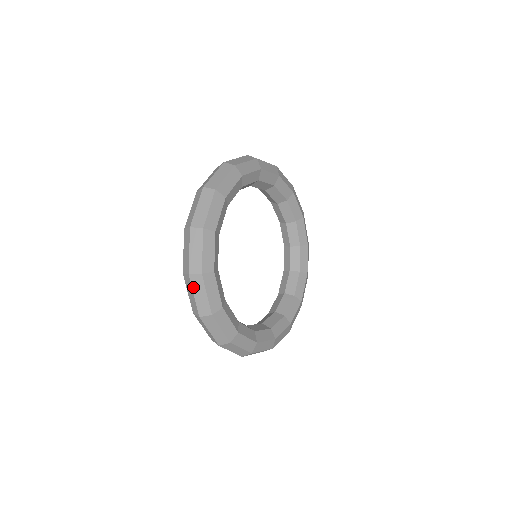
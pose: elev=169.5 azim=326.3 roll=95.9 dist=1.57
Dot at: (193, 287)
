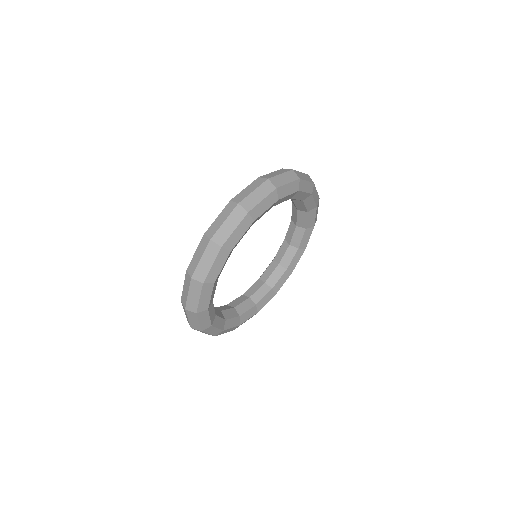
Dot at: (190, 288)
